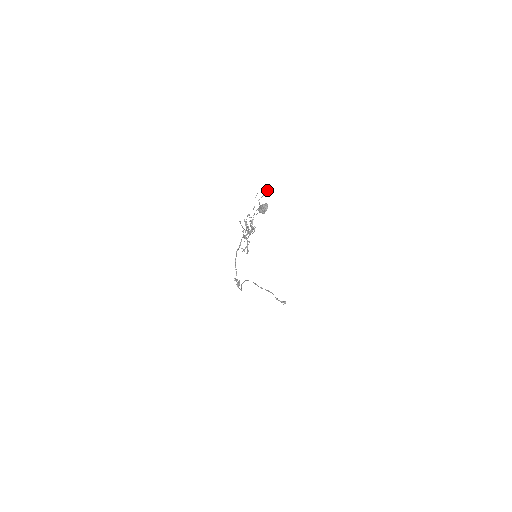
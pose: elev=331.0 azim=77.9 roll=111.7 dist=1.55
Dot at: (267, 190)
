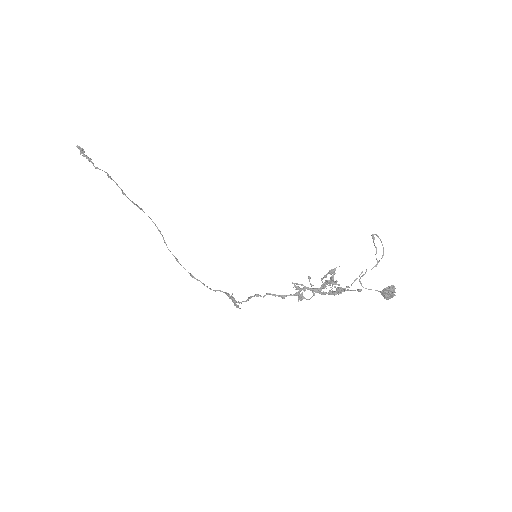
Dot at: occluded
